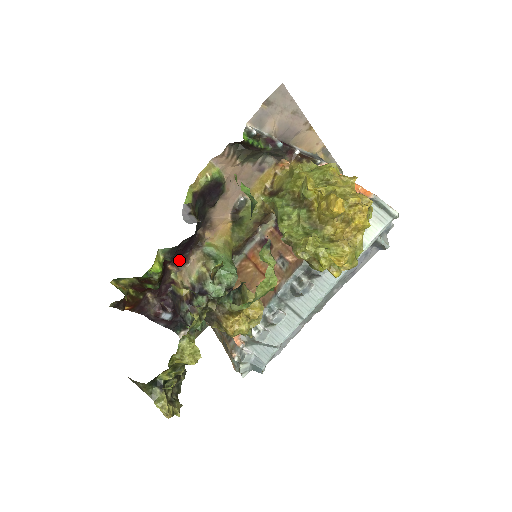
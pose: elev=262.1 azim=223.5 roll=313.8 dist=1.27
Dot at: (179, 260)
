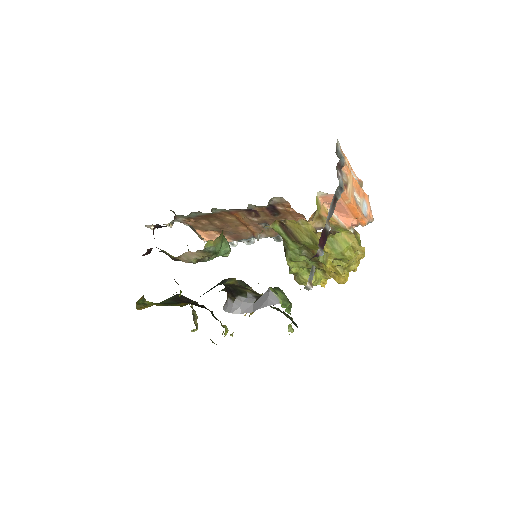
Dot at: occluded
